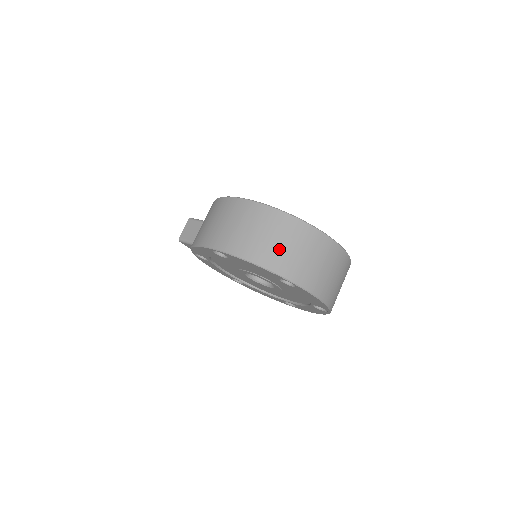
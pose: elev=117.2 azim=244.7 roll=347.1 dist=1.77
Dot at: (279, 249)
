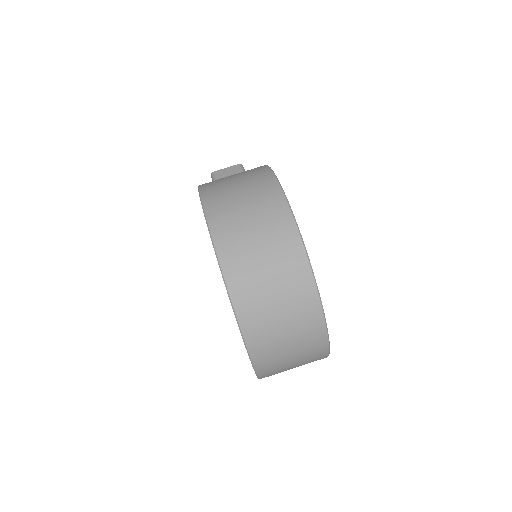
Dot at: (256, 269)
